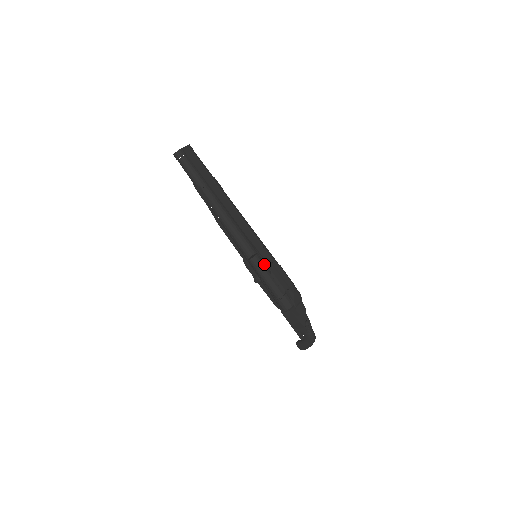
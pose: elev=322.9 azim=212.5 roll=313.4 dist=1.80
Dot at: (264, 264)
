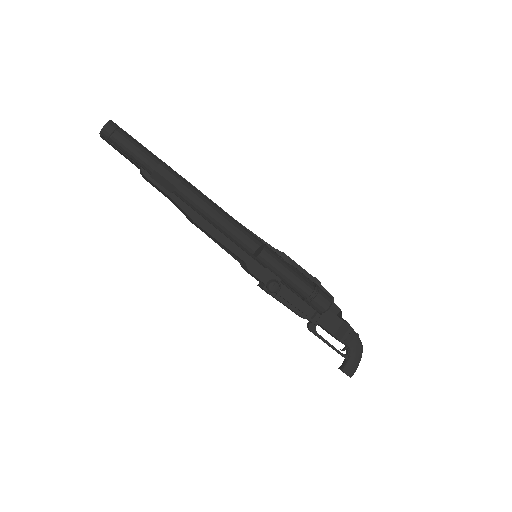
Dot at: occluded
